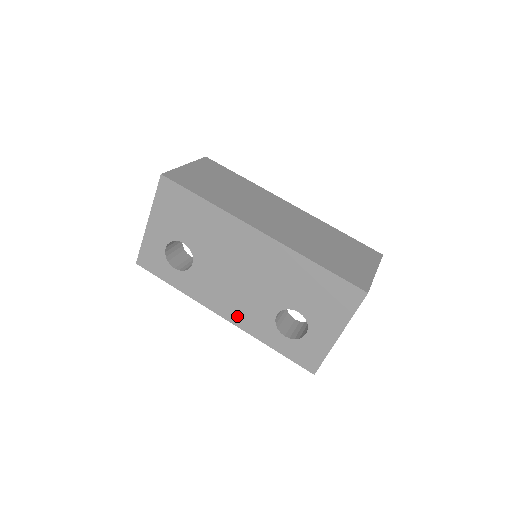
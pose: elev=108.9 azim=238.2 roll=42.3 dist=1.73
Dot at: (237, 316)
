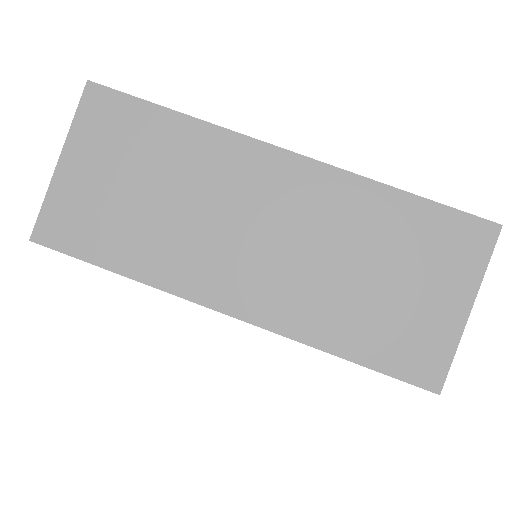
Dot at: occluded
